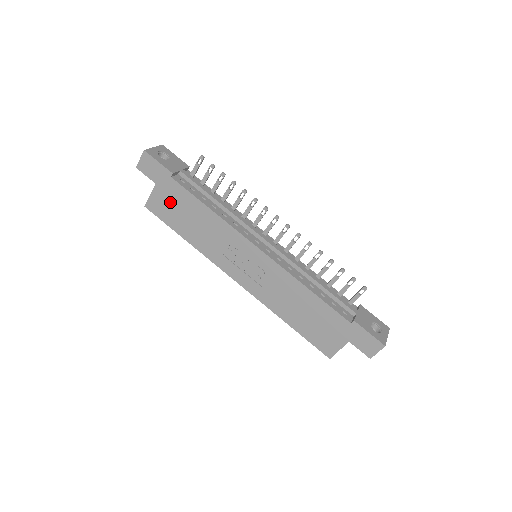
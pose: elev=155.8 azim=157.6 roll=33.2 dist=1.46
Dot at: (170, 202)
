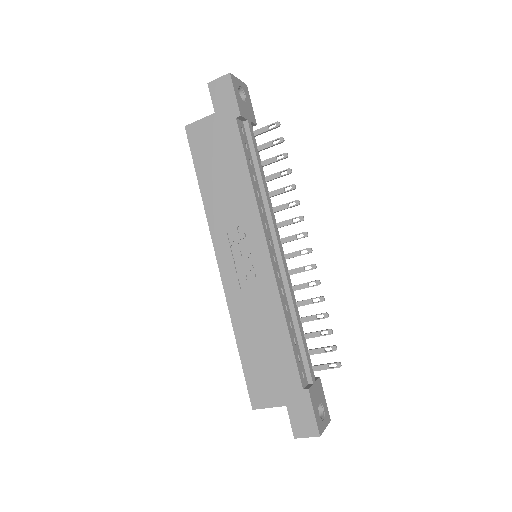
Dot at: (215, 141)
